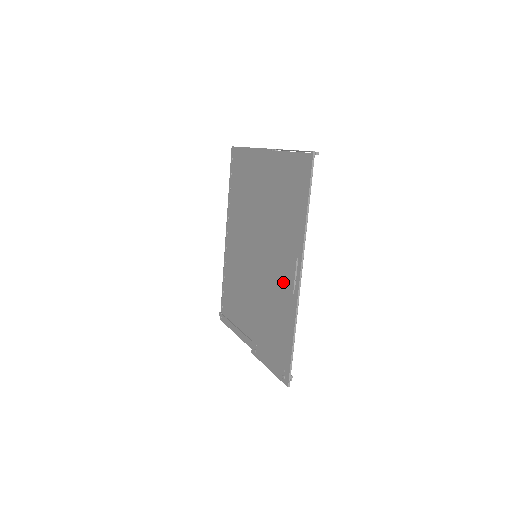
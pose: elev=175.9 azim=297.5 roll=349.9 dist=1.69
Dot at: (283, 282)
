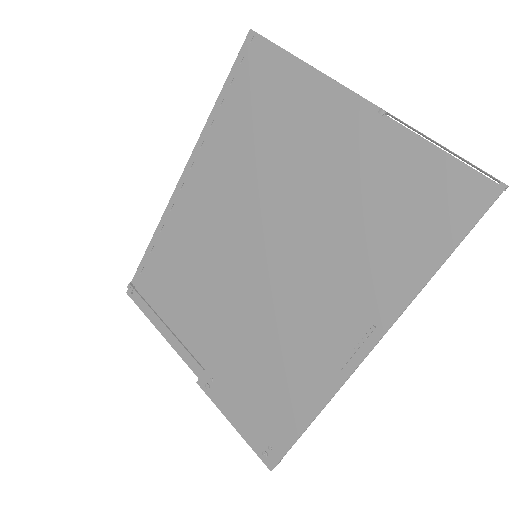
Dot at: (319, 337)
